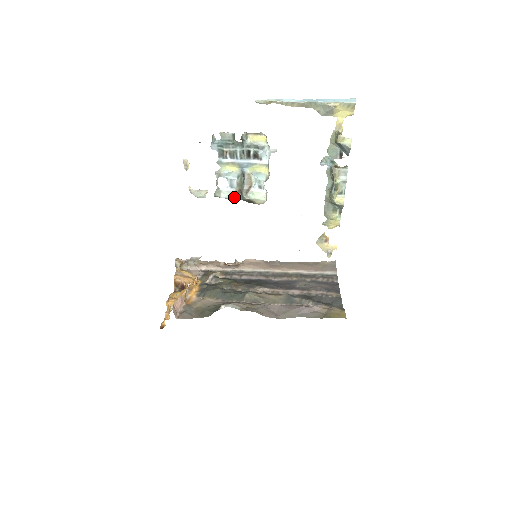
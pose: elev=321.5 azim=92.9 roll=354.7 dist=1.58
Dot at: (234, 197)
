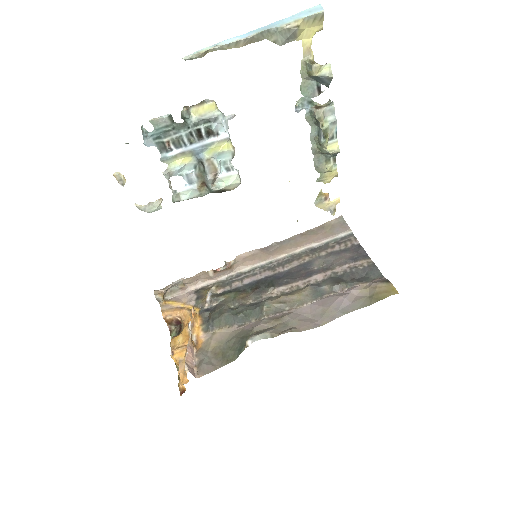
Dot at: (199, 194)
